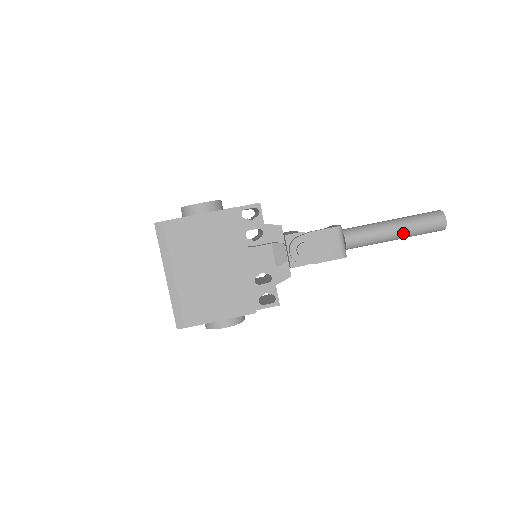
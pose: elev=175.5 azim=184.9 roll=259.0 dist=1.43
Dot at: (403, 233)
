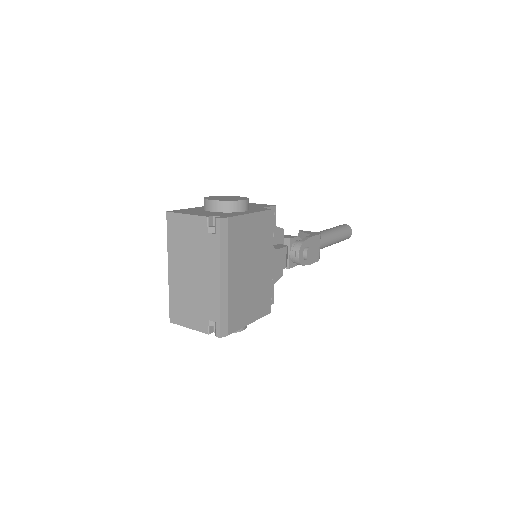
Dot at: (337, 241)
